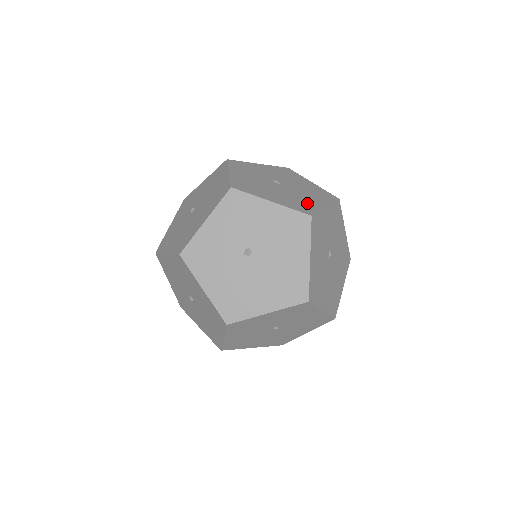
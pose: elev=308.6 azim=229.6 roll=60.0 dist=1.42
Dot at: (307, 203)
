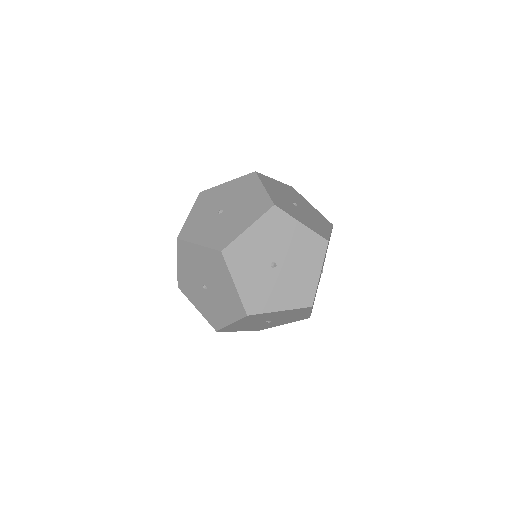
Dot at: (256, 200)
